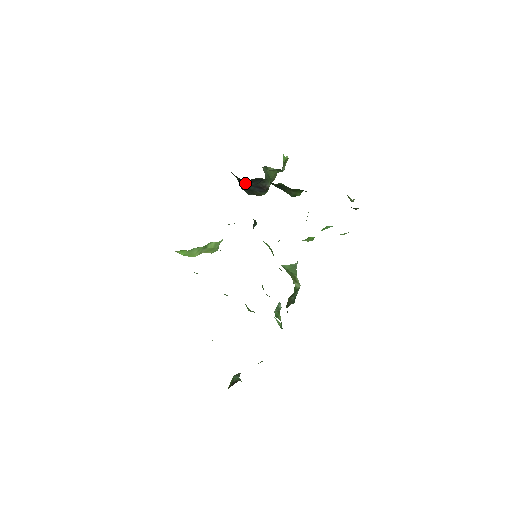
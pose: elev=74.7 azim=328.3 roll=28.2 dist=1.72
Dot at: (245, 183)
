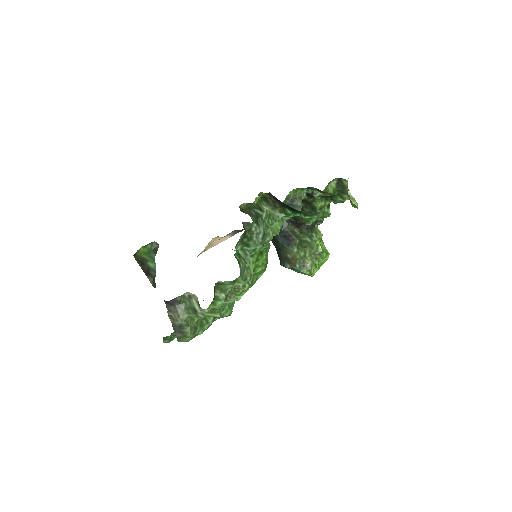
Dot at: (276, 237)
